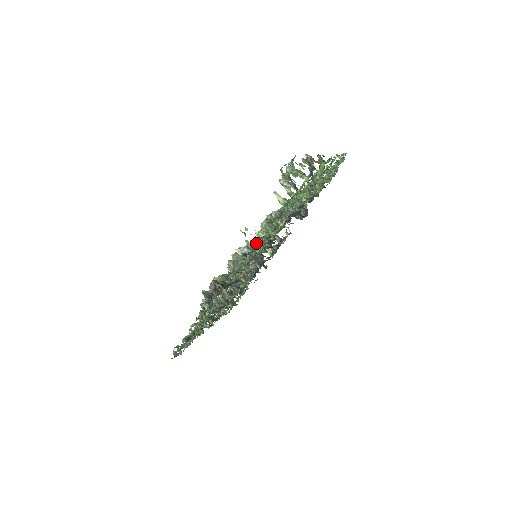
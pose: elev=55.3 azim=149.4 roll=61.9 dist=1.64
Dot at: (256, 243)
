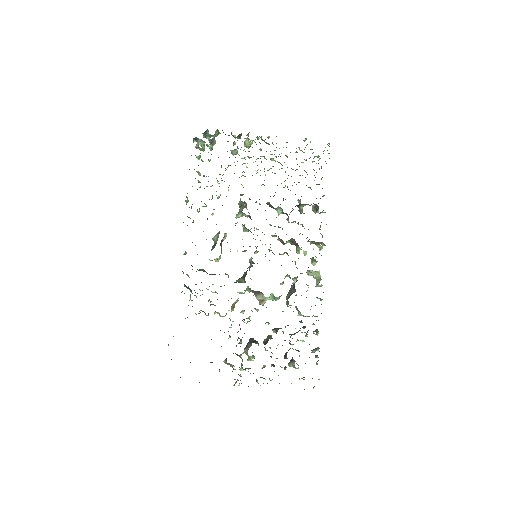
Dot at: occluded
